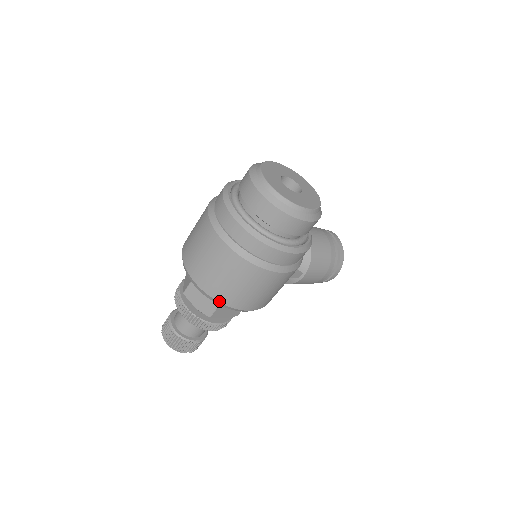
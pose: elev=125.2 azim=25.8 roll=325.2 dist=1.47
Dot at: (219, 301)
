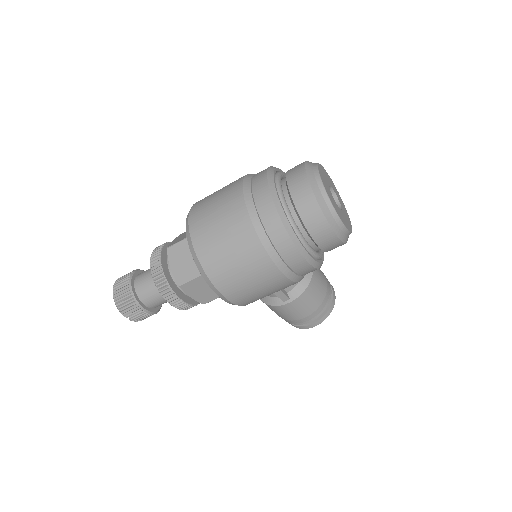
Dot at: (203, 267)
